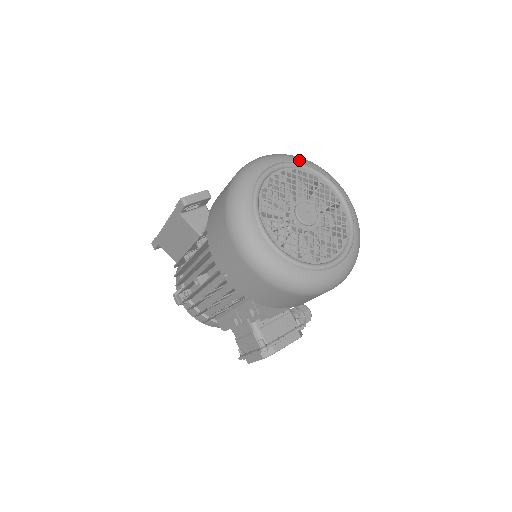
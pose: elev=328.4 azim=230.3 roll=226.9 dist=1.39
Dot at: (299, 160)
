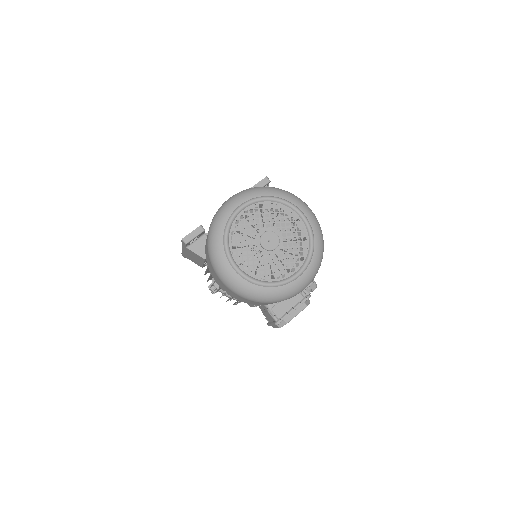
Dot at: (259, 194)
